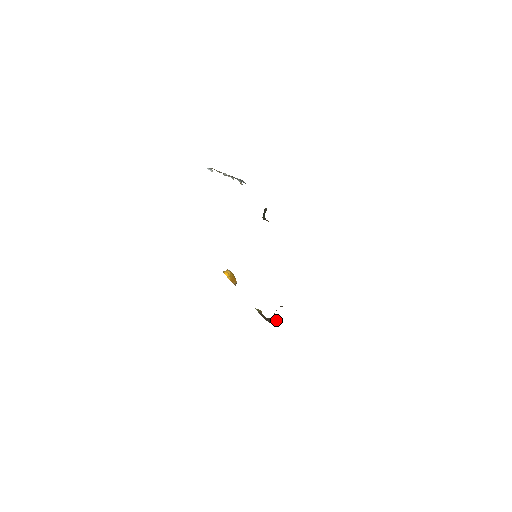
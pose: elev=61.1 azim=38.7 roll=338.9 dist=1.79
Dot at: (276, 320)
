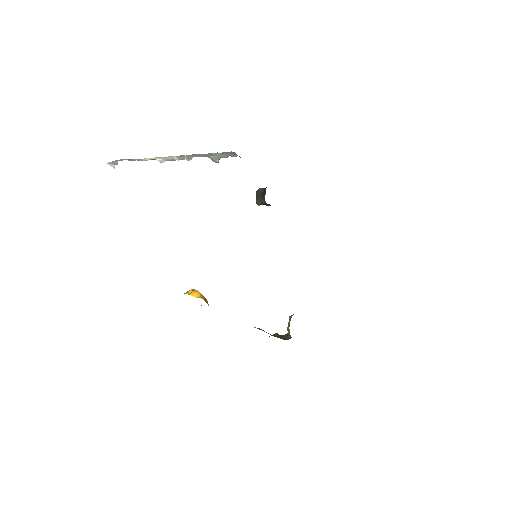
Dot at: (286, 334)
